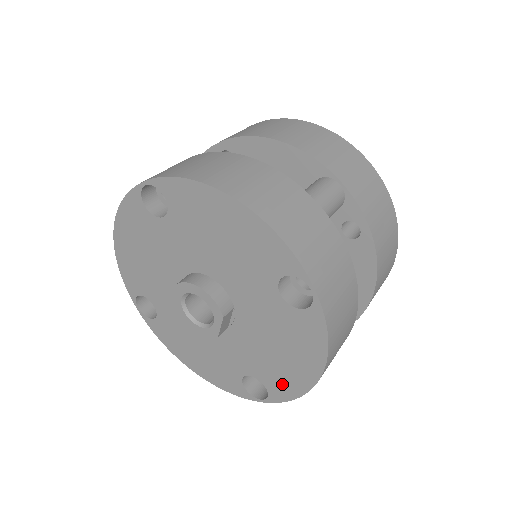
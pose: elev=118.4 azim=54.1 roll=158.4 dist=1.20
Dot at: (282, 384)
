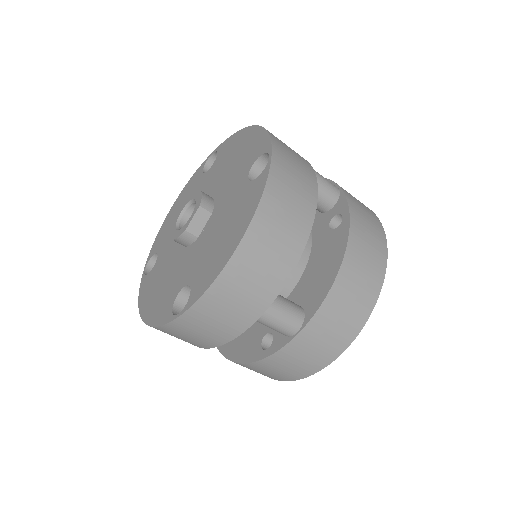
Dot at: (206, 275)
